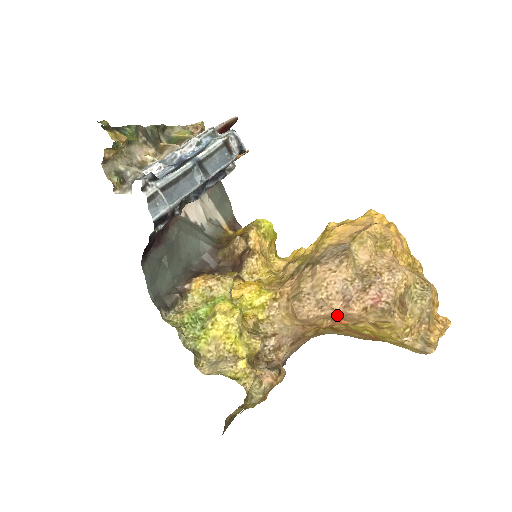
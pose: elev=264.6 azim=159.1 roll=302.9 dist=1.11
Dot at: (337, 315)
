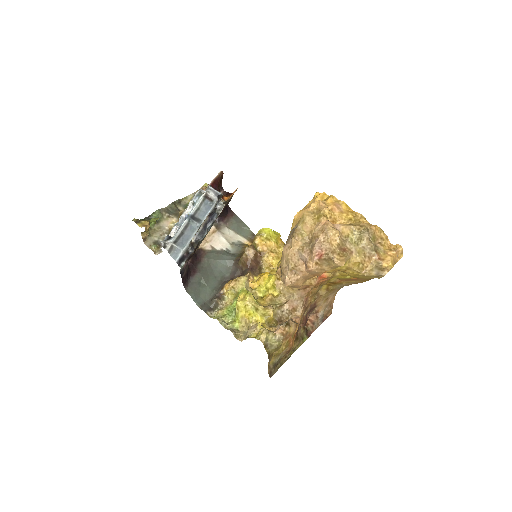
Dot at: (307, 274)
